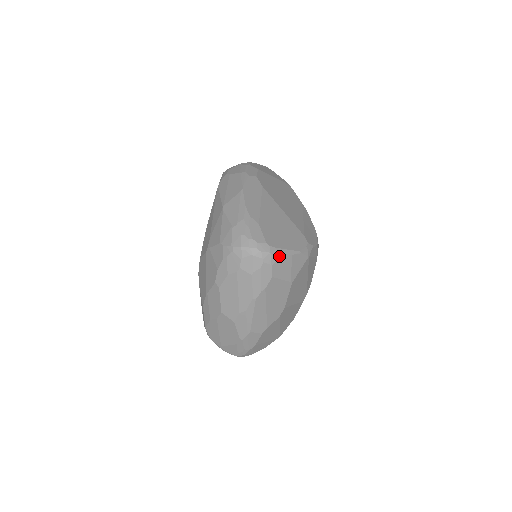
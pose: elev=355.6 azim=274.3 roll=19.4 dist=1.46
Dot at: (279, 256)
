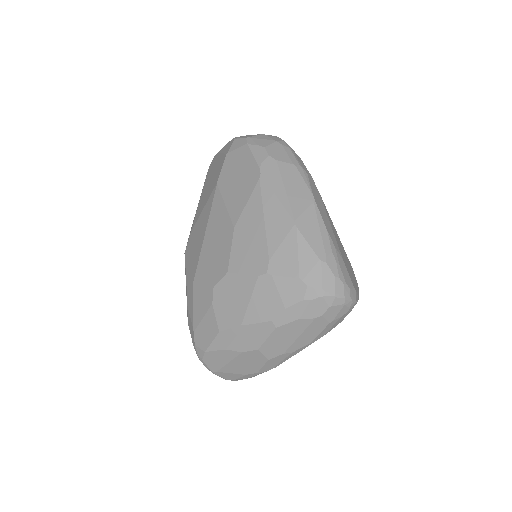
Dot at: occluded
